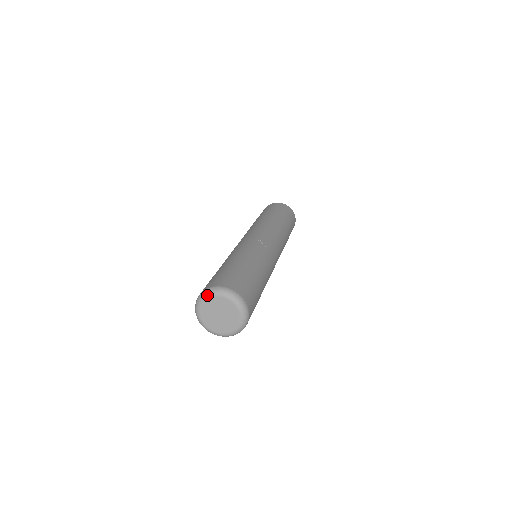
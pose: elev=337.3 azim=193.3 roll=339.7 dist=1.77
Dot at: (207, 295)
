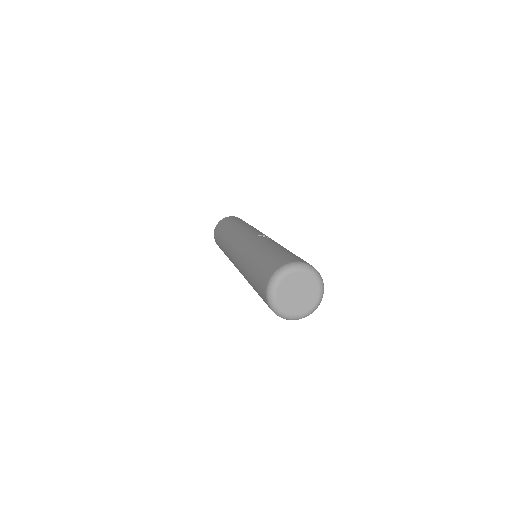
Dot at: (280, 277)
